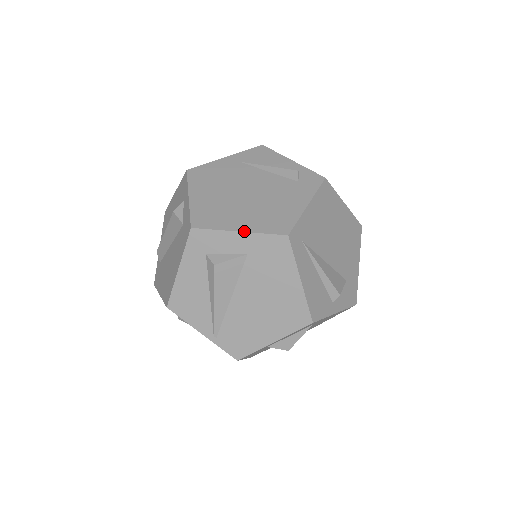
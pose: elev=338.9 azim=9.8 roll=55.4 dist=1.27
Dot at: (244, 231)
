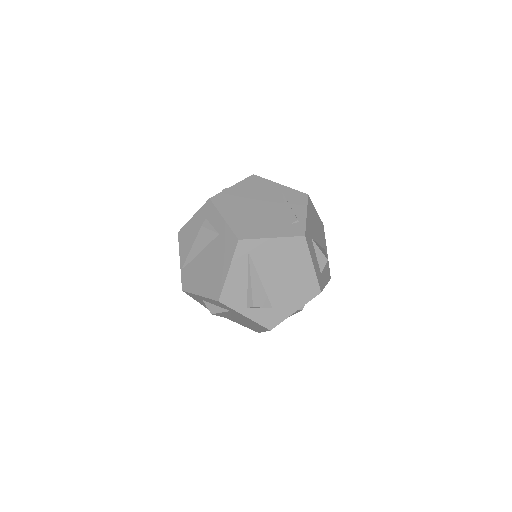
Dot at: (225, 220)
